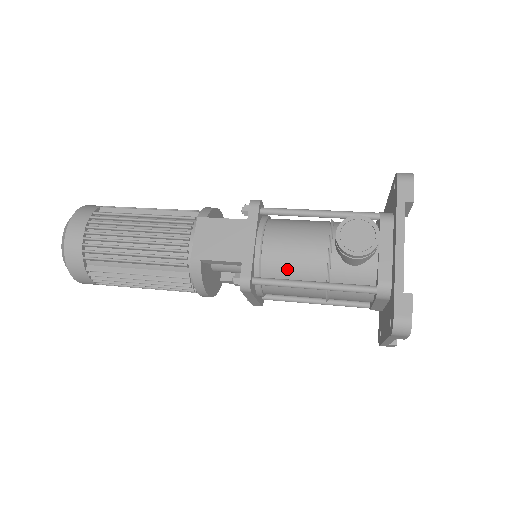
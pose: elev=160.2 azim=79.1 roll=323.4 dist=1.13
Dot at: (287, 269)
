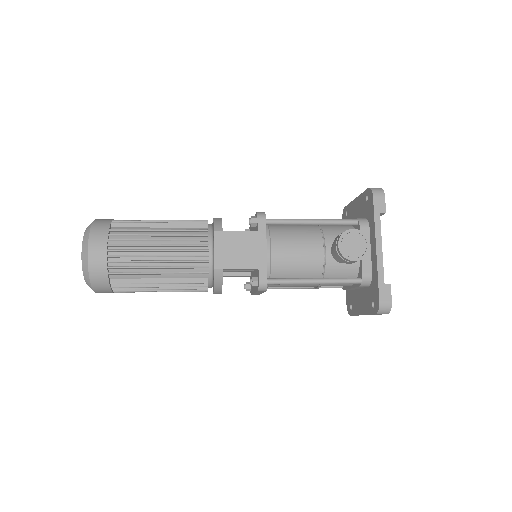
Dot at: (292, 269)
